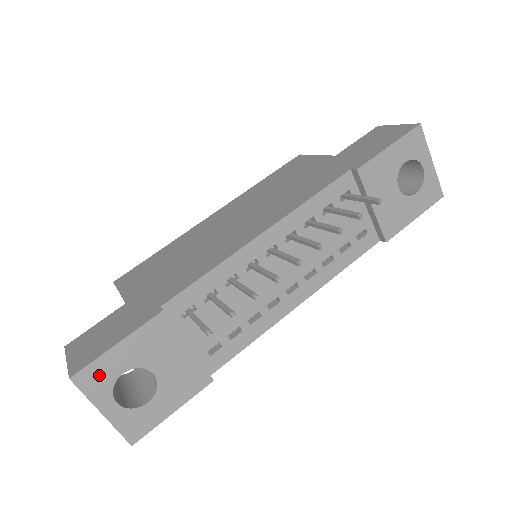
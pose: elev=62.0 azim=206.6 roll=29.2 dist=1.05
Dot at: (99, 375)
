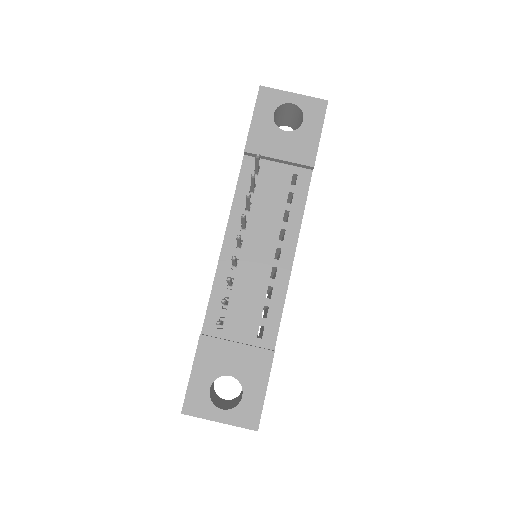
Dot at: (196, 400)
